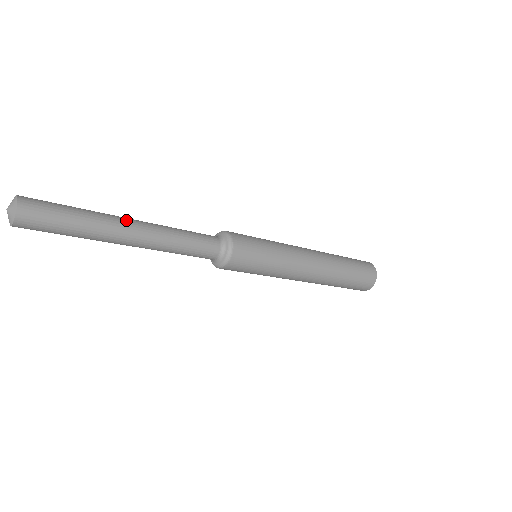
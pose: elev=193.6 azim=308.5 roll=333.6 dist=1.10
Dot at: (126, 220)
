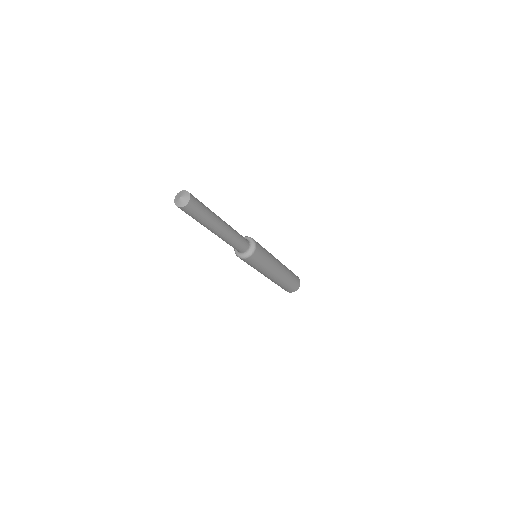
Dot at: (220, 218)
